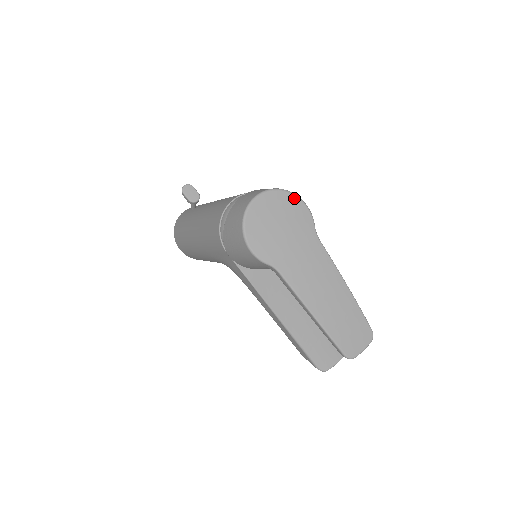
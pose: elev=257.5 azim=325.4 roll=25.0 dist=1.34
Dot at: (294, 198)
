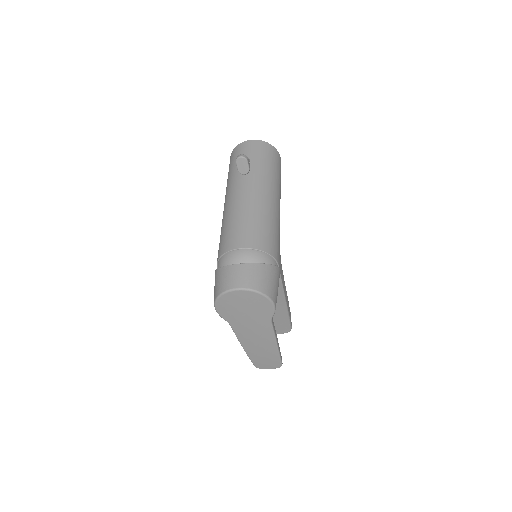
Dot at: (266, 300)
